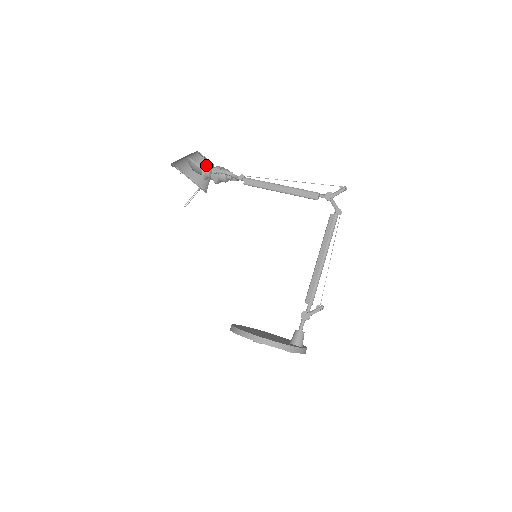
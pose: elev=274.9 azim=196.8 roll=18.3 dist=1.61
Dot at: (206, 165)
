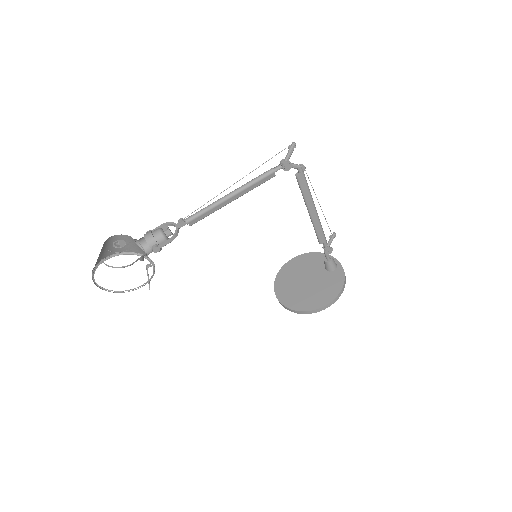
Dot at: (114, 239)
